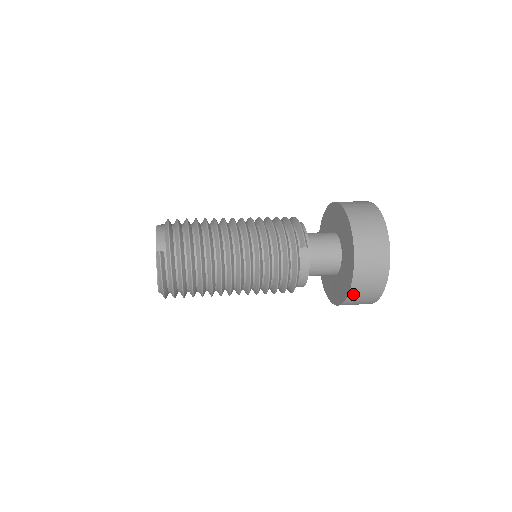
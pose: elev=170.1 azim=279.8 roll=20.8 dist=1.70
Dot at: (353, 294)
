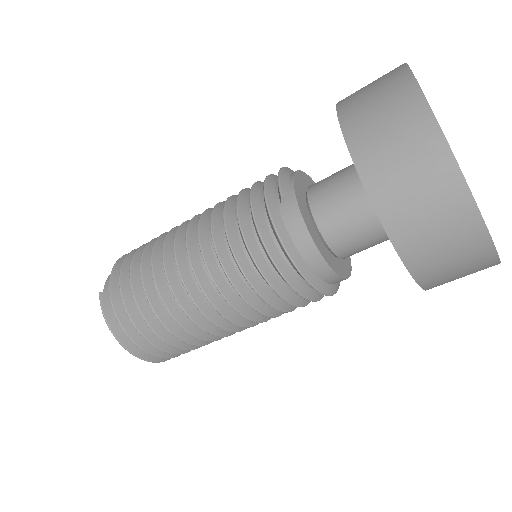
Dot at: (406, 244)
